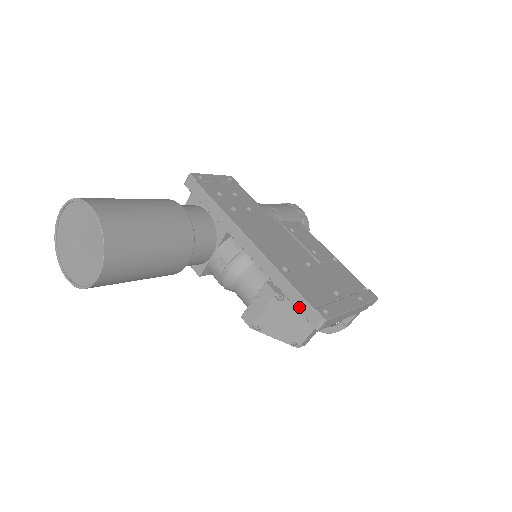
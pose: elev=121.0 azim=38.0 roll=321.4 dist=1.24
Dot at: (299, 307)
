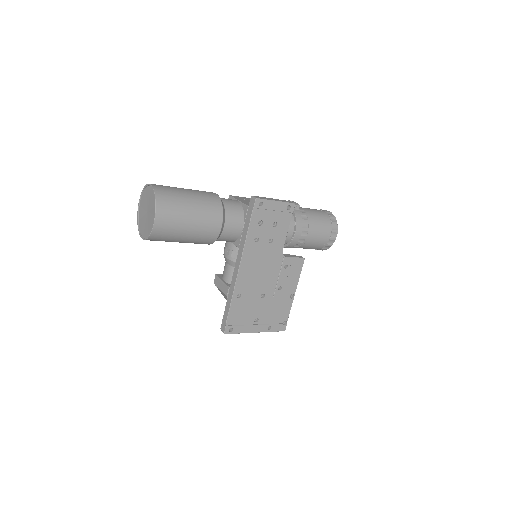
Dot at: (224, 316)
